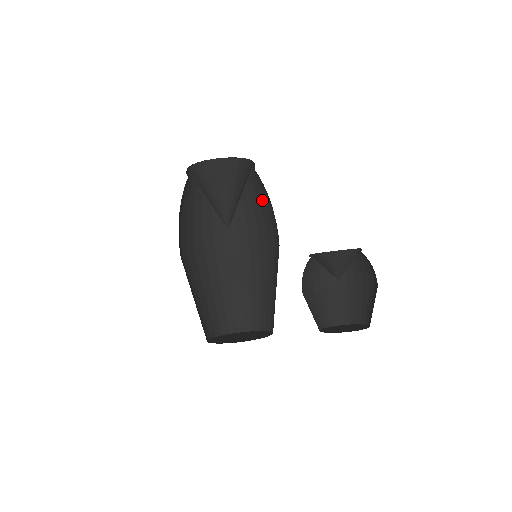
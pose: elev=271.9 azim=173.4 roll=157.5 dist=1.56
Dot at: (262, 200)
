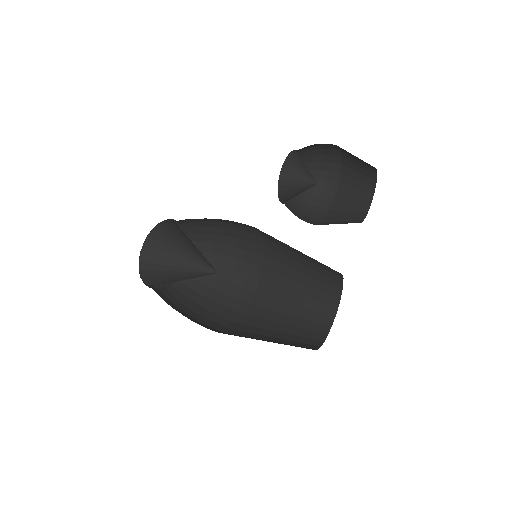
Dot at: (216, 239)
